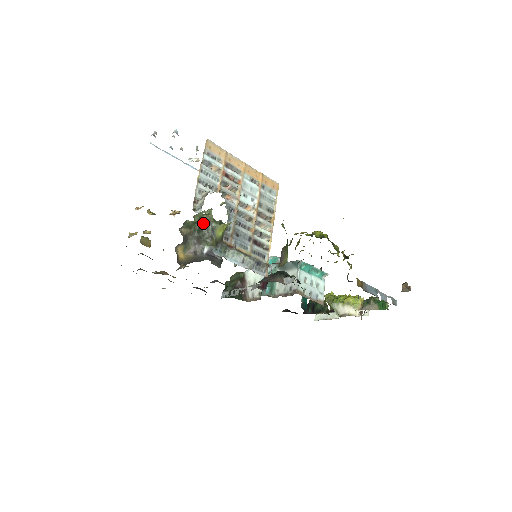
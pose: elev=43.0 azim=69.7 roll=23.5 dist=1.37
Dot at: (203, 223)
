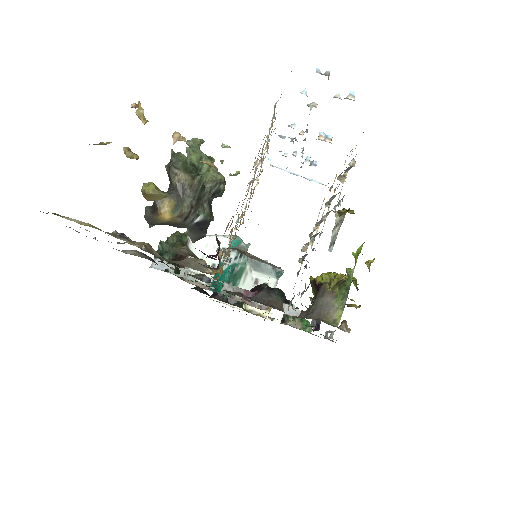
Dot at: (206, 173)
